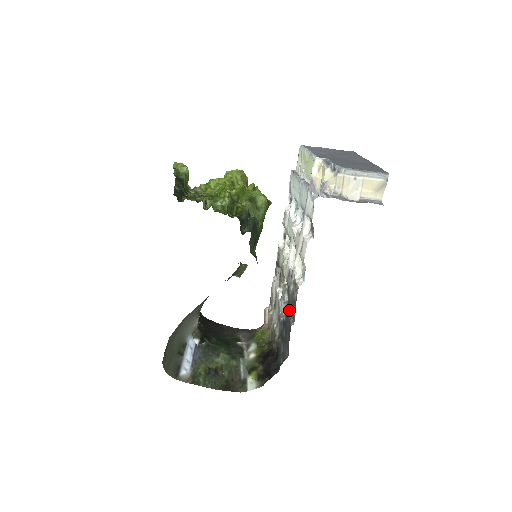
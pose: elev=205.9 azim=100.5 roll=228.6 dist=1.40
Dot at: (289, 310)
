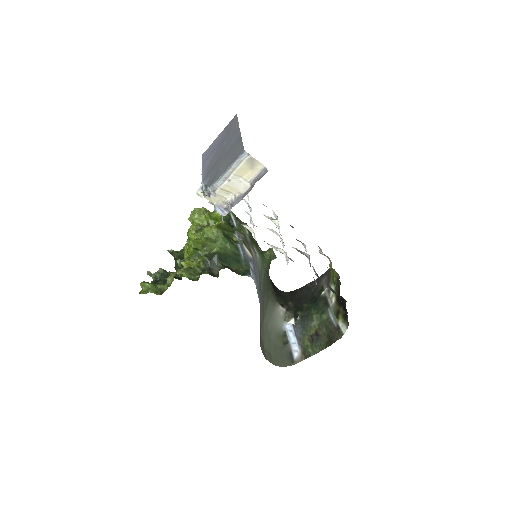
Dot at: occluded
